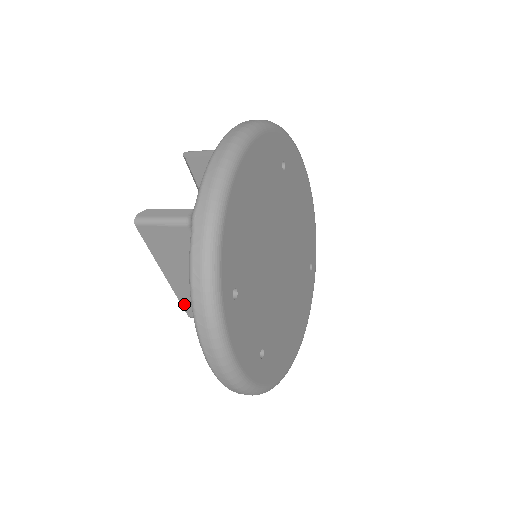
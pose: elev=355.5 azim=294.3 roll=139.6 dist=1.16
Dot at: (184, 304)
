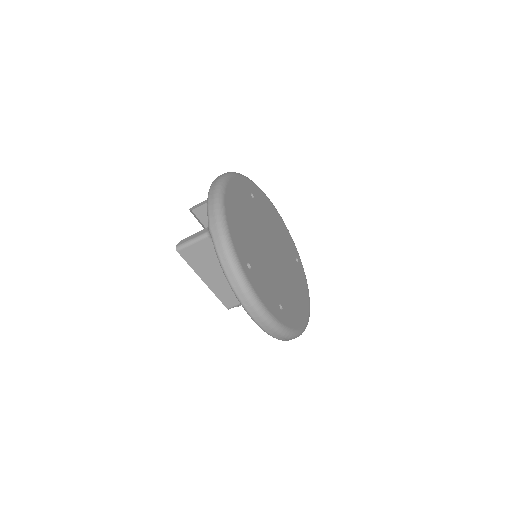
Dot at: (221, 299)
